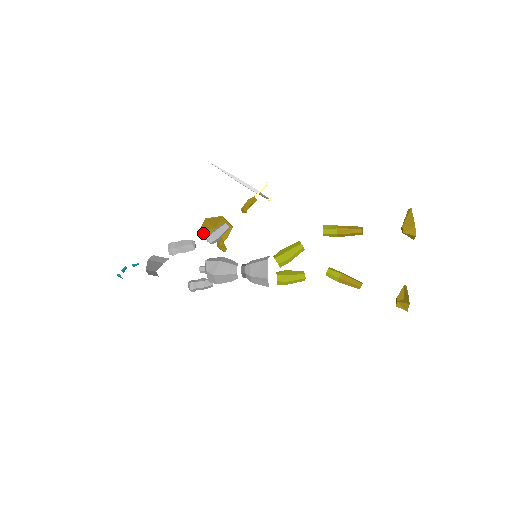
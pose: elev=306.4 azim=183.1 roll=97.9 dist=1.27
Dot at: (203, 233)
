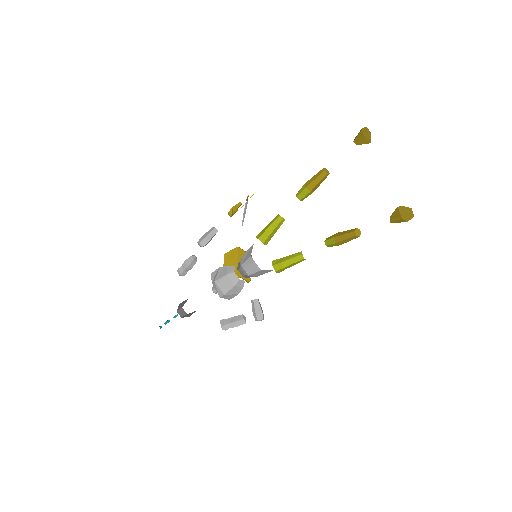
Dot at: occluded
